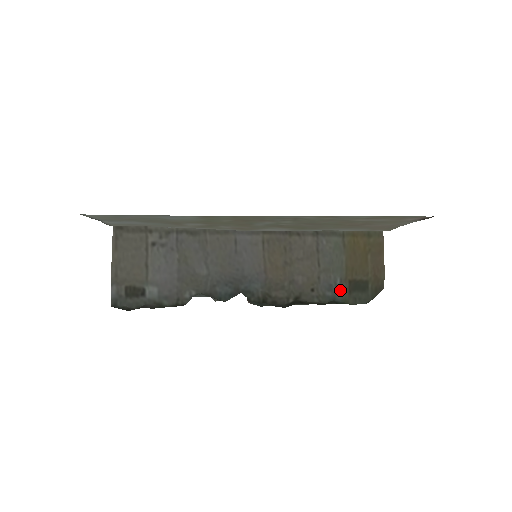
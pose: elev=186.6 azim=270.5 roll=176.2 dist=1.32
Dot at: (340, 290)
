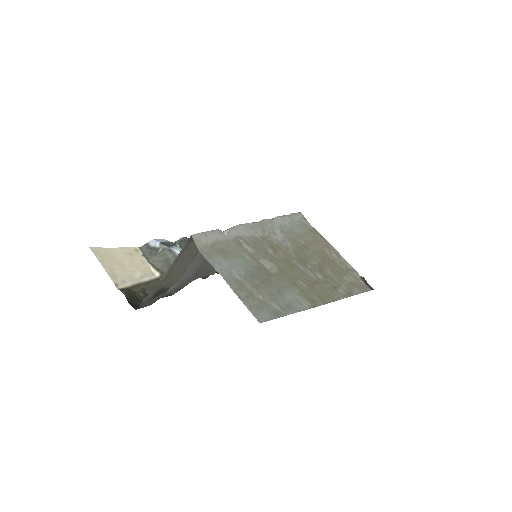
Dot at: occluded
